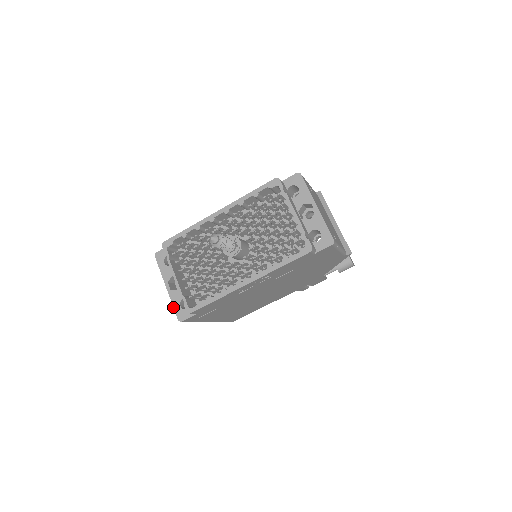
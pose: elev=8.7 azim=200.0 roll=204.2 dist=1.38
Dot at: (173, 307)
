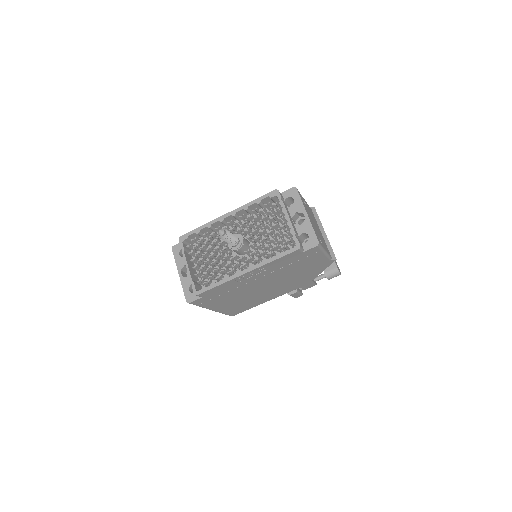
Dot at: (183, 291)
